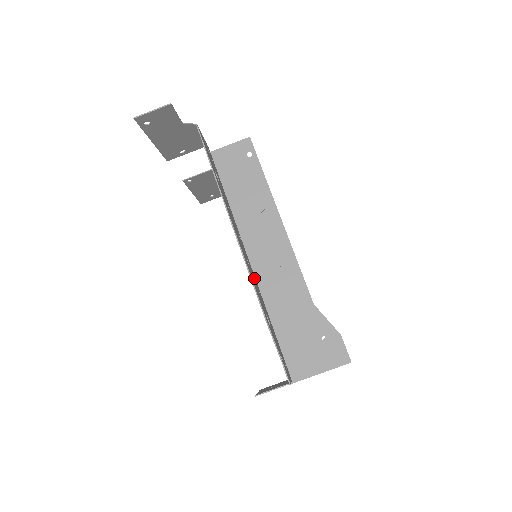
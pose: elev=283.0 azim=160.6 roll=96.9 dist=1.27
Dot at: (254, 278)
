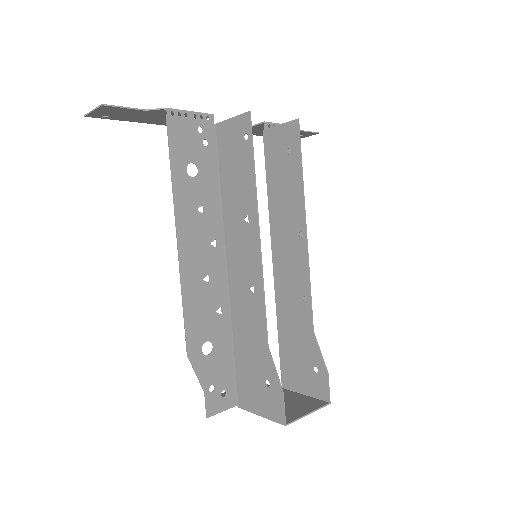
Dot at: (217, 294)
